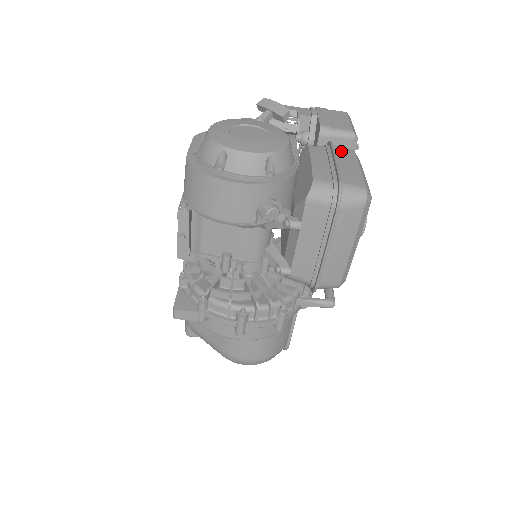
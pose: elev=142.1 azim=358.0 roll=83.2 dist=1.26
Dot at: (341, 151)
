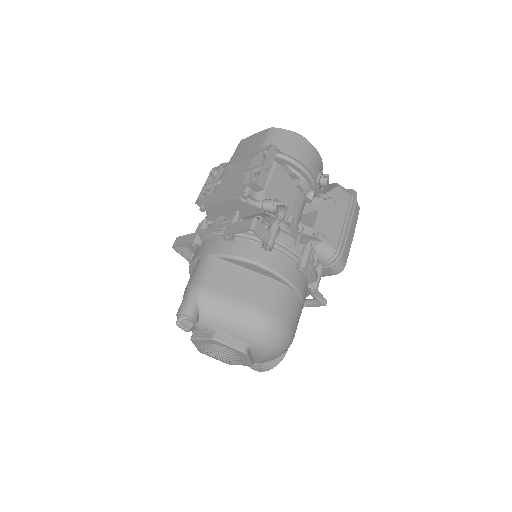
Dot at: occluded
